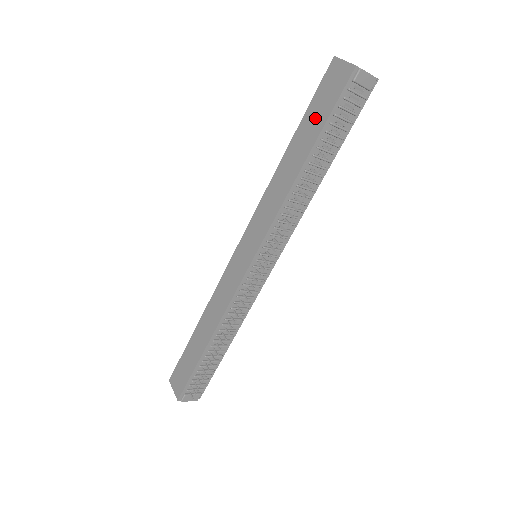
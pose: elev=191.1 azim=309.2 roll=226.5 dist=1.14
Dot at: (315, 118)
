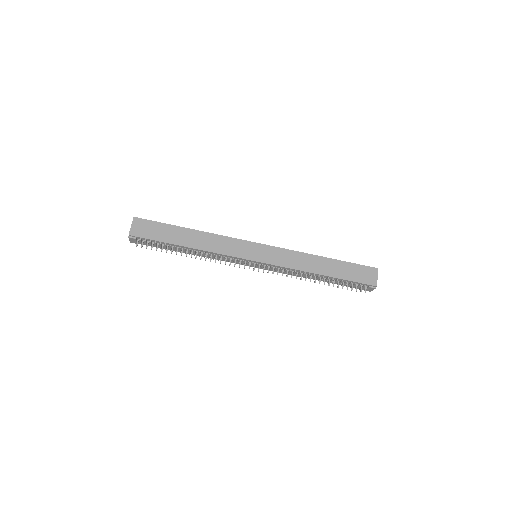
Dot at: (347, 271)
